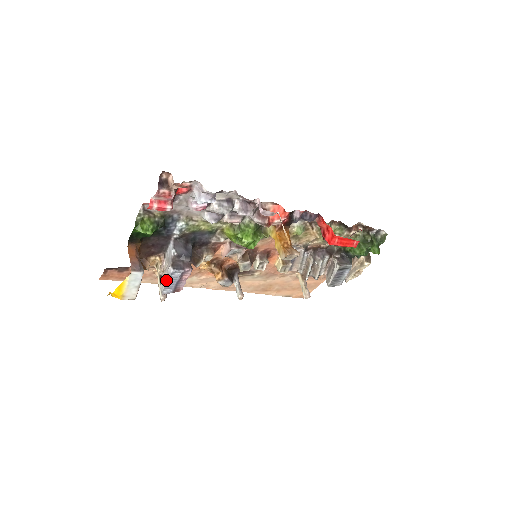
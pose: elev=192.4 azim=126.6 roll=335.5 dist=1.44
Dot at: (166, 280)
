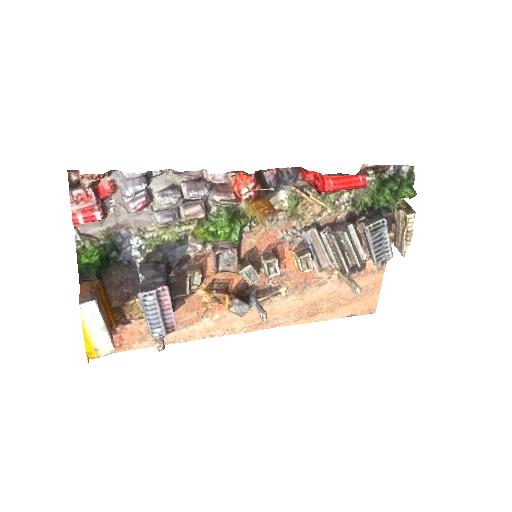
Dot at: (145, 315)
